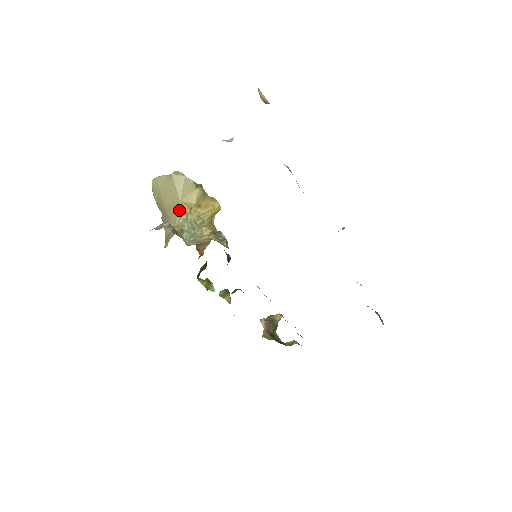
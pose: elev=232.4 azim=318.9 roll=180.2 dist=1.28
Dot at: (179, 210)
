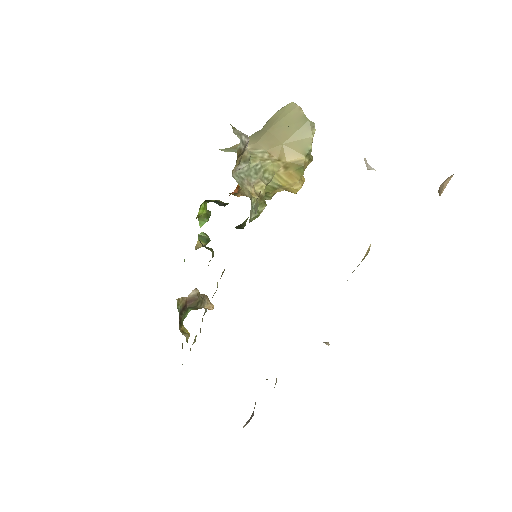
Dot at: (272, 147)
